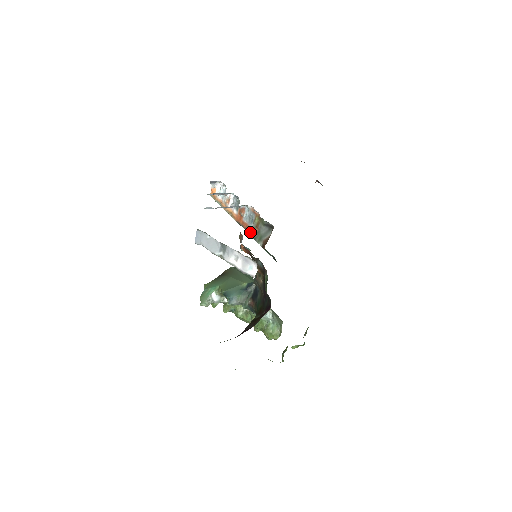
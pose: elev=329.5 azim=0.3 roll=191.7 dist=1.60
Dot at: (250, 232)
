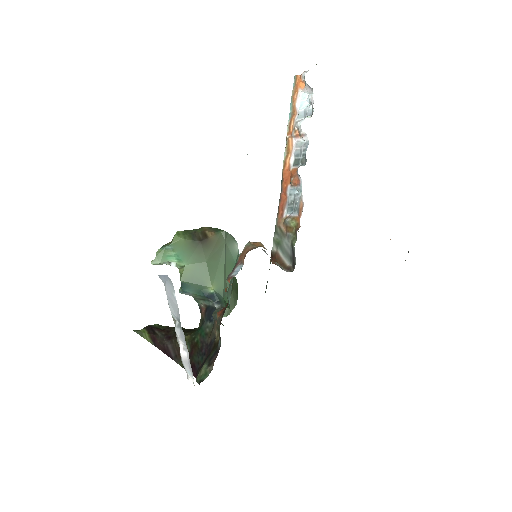
Dot at: (279, 215)
